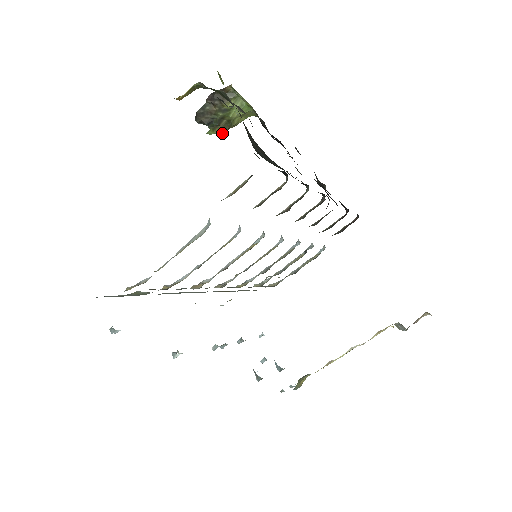
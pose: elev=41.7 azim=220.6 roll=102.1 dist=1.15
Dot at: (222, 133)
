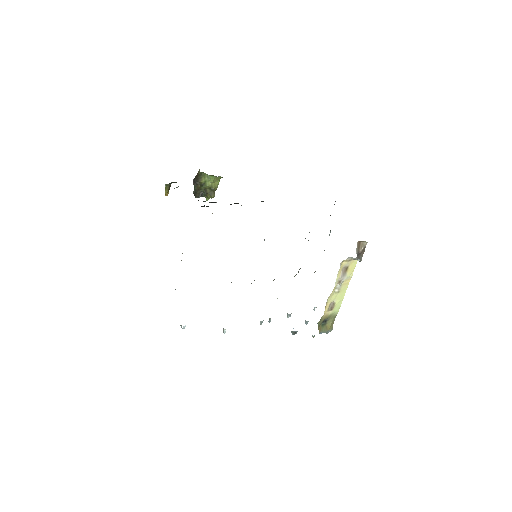
Dot at: (212, 196)
